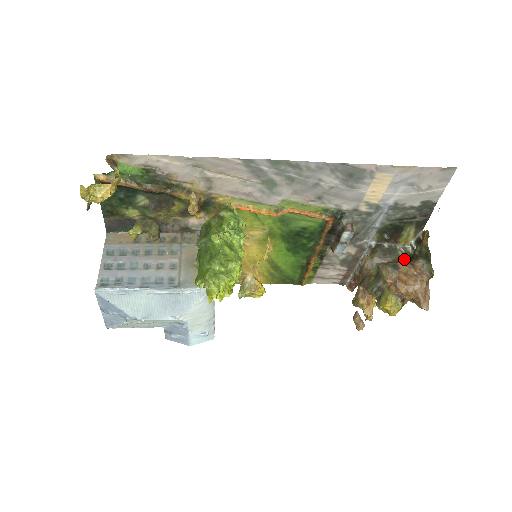
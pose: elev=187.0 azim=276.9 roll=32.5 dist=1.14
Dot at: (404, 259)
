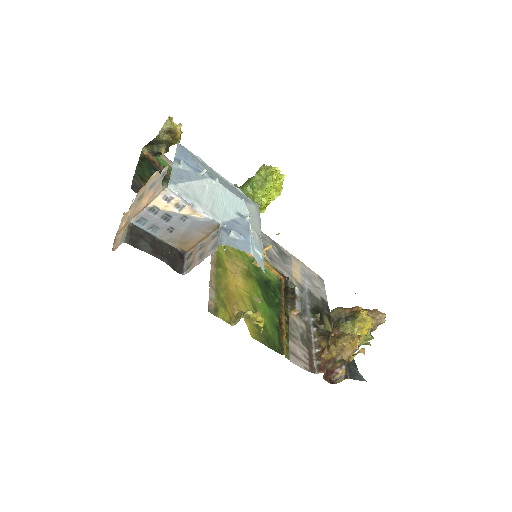
Dot at: occluded
